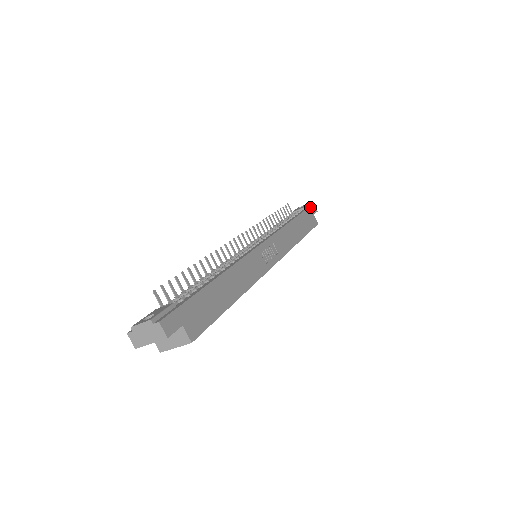
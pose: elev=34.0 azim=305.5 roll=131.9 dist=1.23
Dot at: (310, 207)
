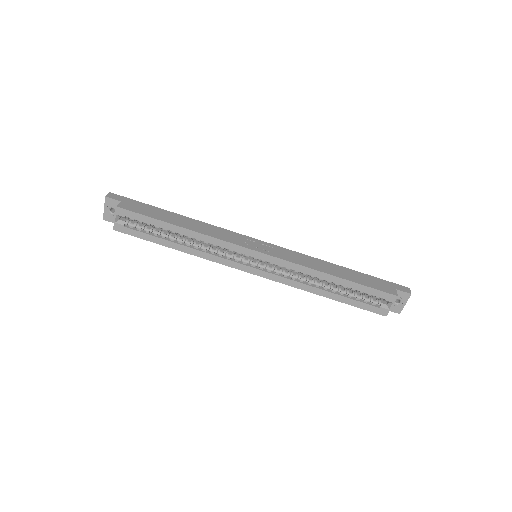
Dot at: (394, 284)
